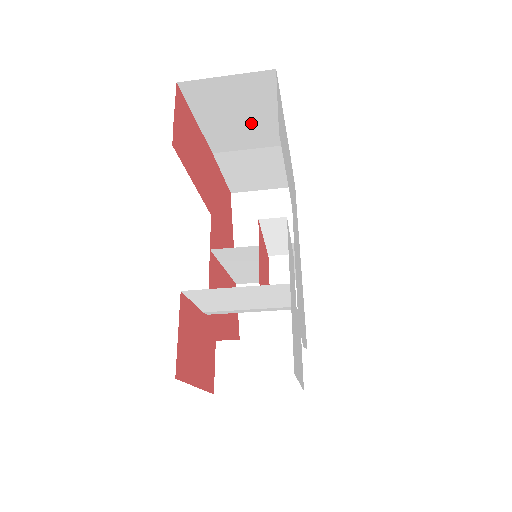
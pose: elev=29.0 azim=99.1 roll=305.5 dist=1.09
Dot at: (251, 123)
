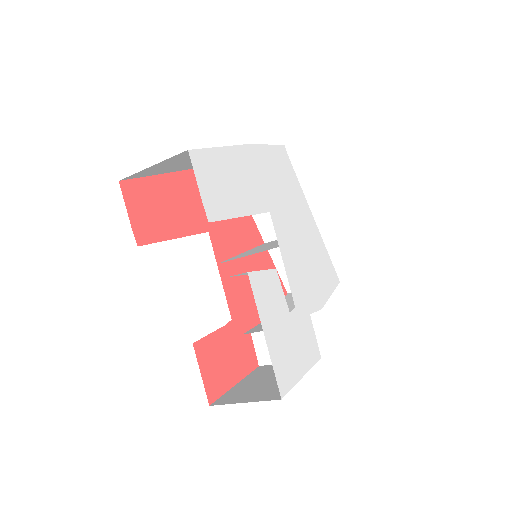
Dot at: occluded
